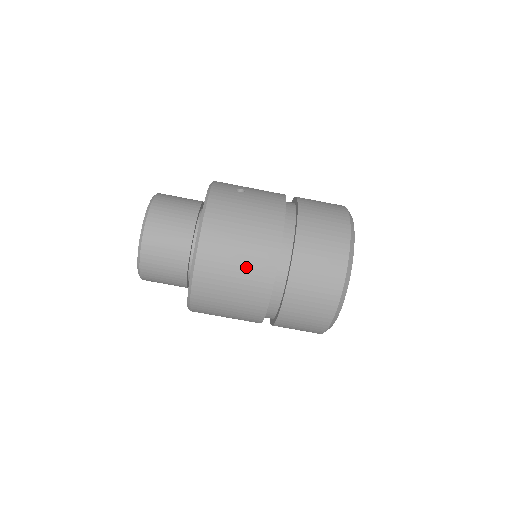
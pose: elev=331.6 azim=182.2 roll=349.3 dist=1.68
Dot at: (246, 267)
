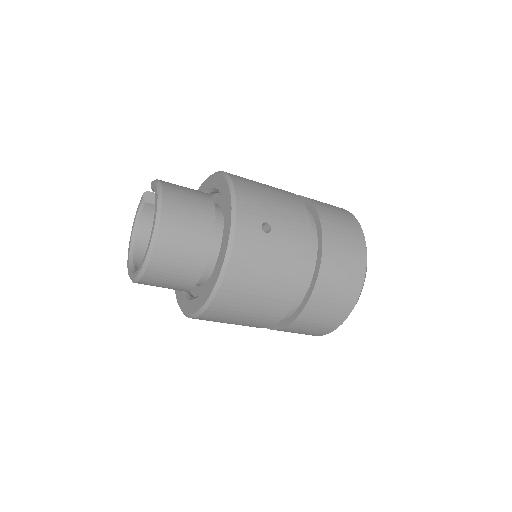
Dot at: (254, 317)
